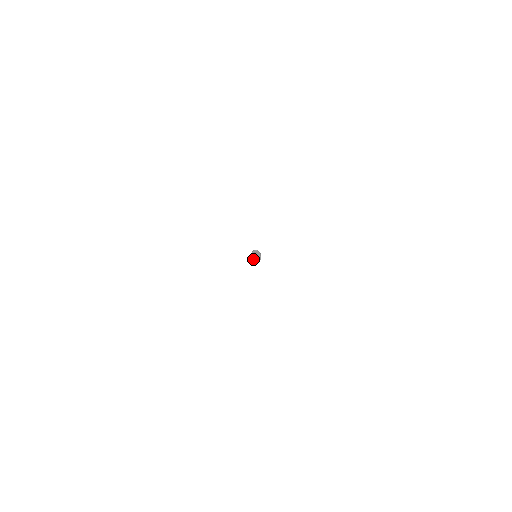
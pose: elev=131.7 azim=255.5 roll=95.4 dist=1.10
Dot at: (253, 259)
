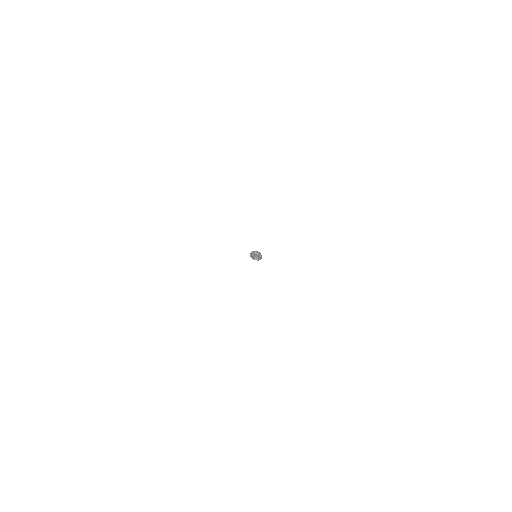
Dot at: (254, 259)
